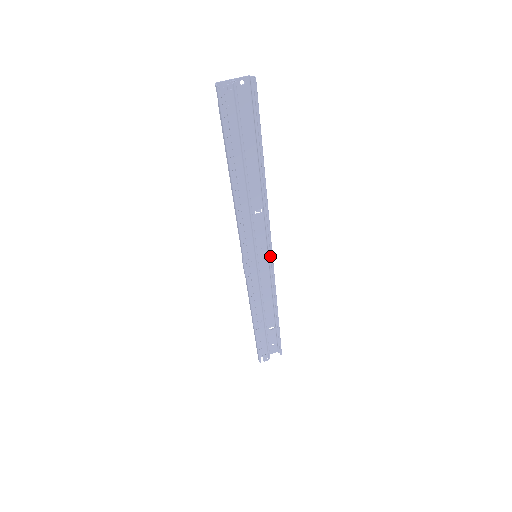
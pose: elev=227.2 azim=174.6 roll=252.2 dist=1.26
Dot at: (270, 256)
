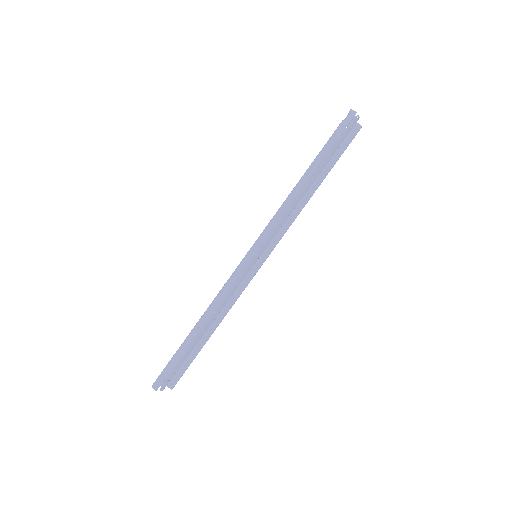
Dot at: (262, 263)
